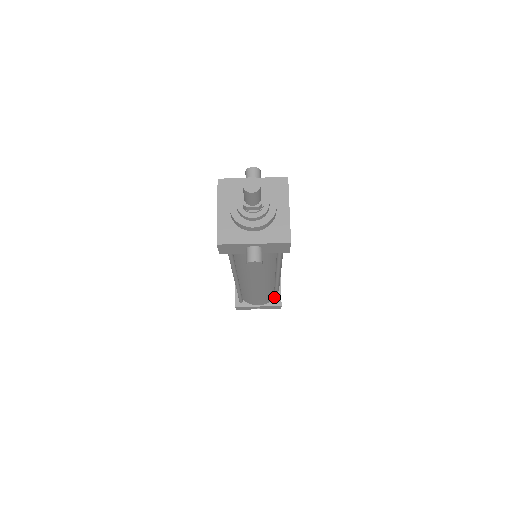
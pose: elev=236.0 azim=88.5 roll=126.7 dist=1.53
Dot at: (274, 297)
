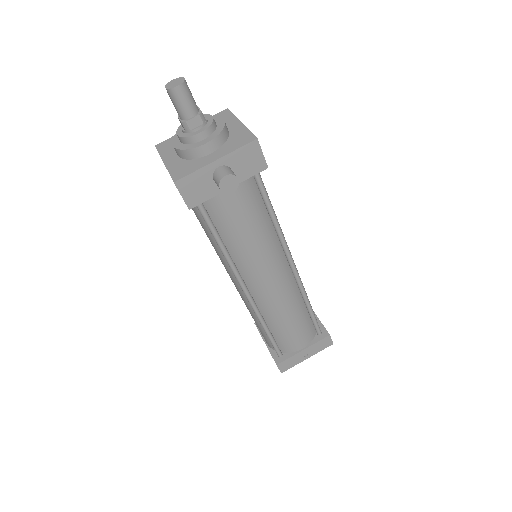
Dot at: (313, 323)
